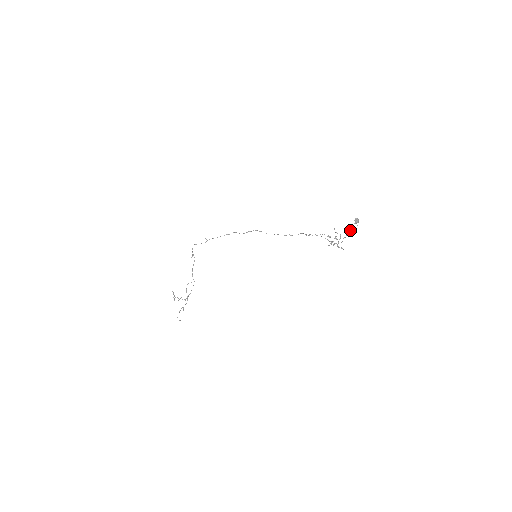
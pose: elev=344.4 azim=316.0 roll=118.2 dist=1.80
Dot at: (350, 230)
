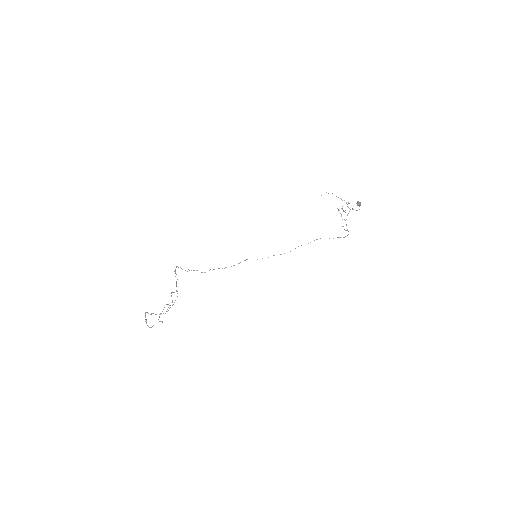
Dot at: occluded
